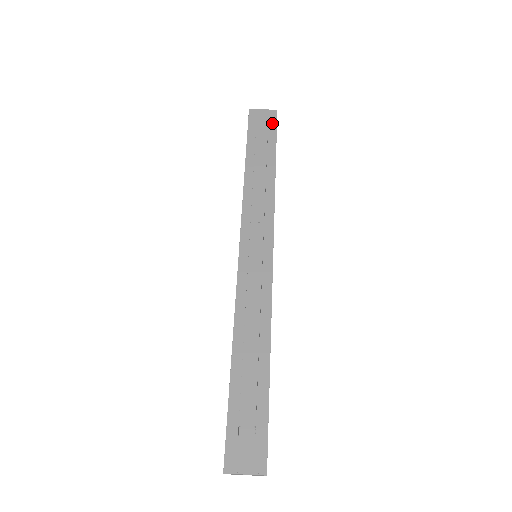
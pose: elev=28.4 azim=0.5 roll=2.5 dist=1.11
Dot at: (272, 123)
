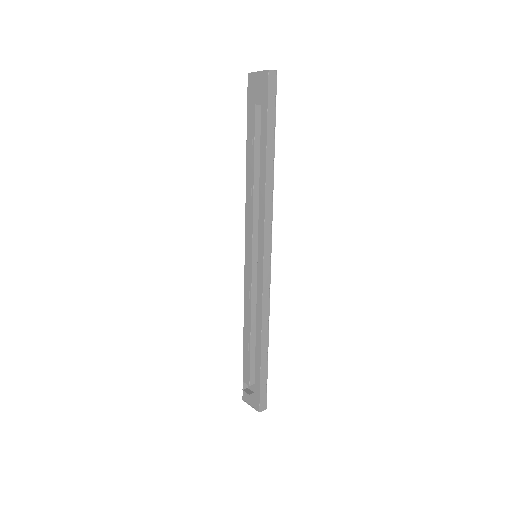
Dot at: (264, 93)
